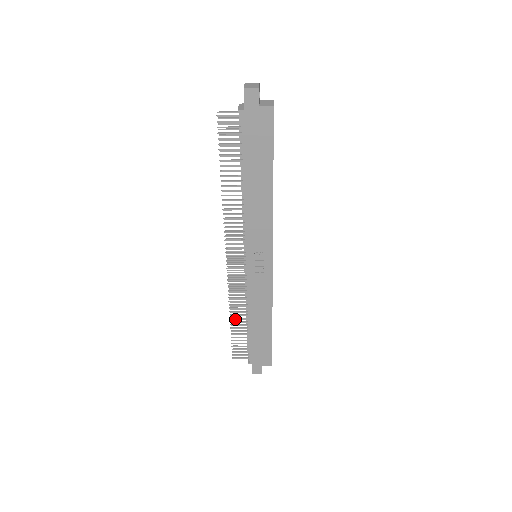
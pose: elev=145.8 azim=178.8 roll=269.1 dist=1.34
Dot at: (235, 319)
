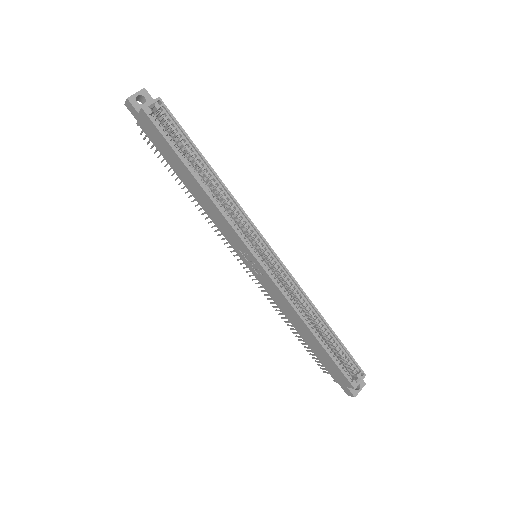
Dot at: occluded
